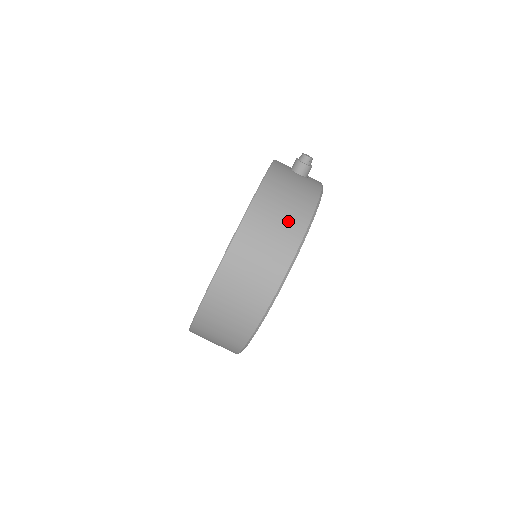
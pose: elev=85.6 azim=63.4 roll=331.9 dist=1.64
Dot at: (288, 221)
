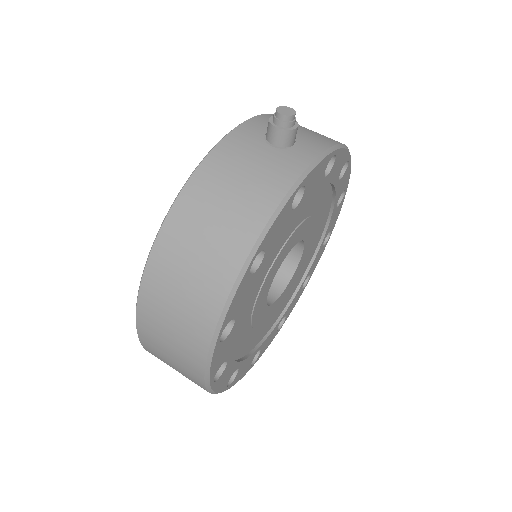
Dot at: (219, 243)
